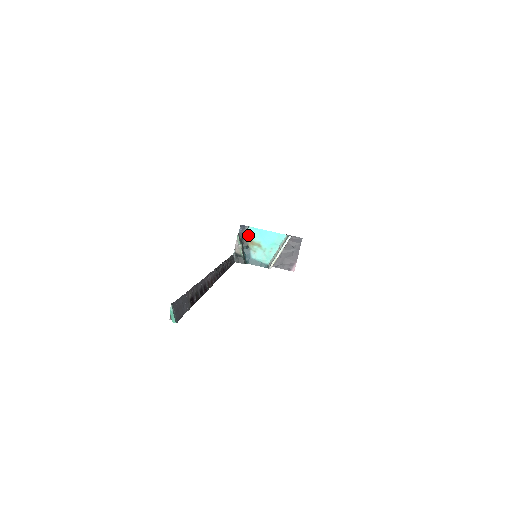
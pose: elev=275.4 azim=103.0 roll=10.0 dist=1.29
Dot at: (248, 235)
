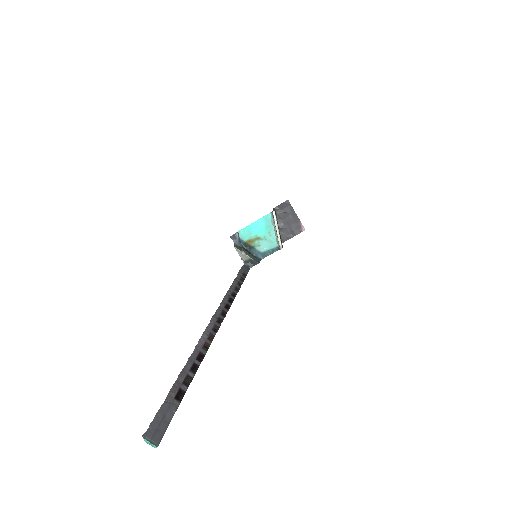
Dot at: (243, 238)
